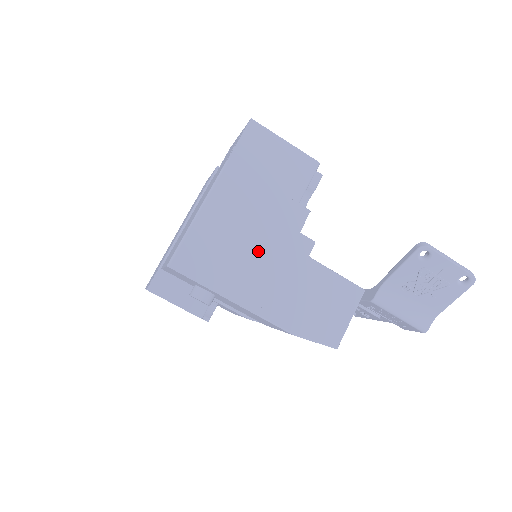
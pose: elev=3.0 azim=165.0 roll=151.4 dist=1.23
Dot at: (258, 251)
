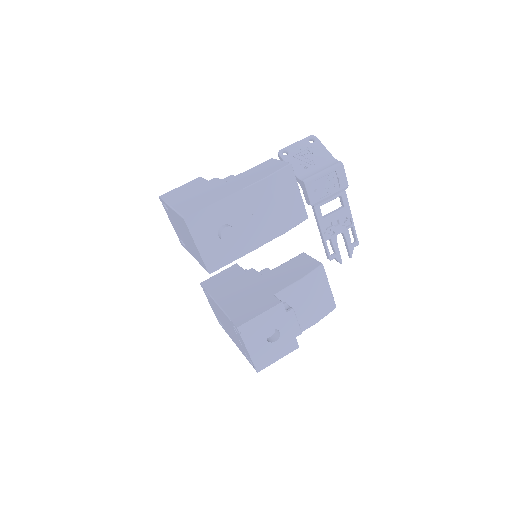
Dot at: (213, 191)
